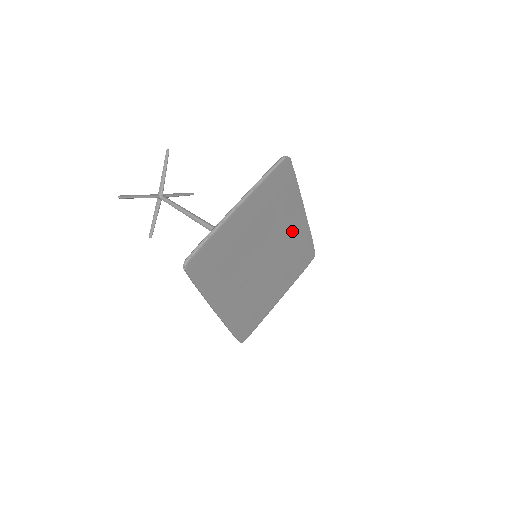
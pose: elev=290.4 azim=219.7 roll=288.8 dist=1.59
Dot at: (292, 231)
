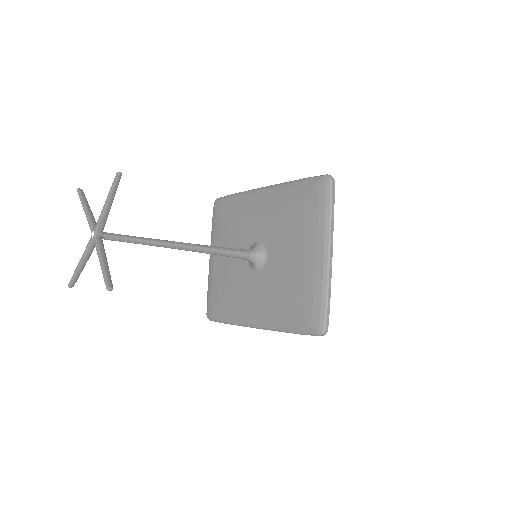
Dot at: occluded
